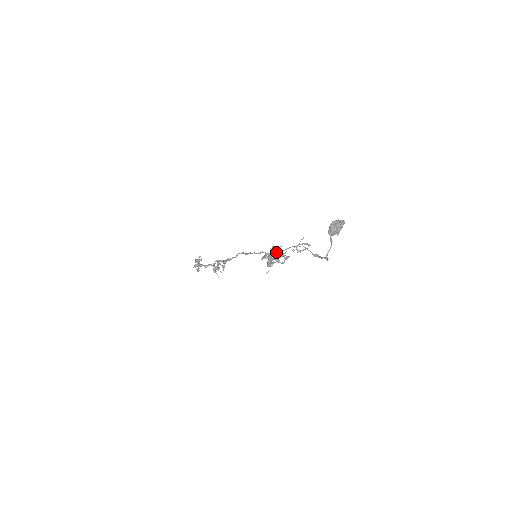
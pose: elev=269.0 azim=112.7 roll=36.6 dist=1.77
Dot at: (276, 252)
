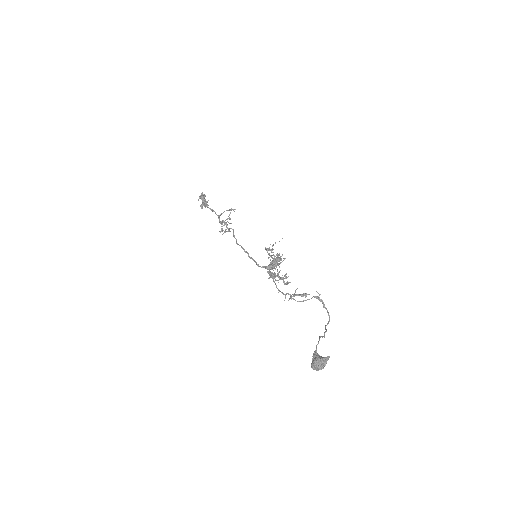
Dot at: (276, 263)
